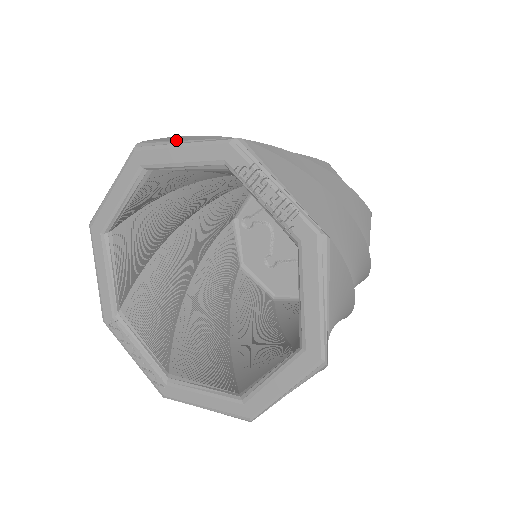
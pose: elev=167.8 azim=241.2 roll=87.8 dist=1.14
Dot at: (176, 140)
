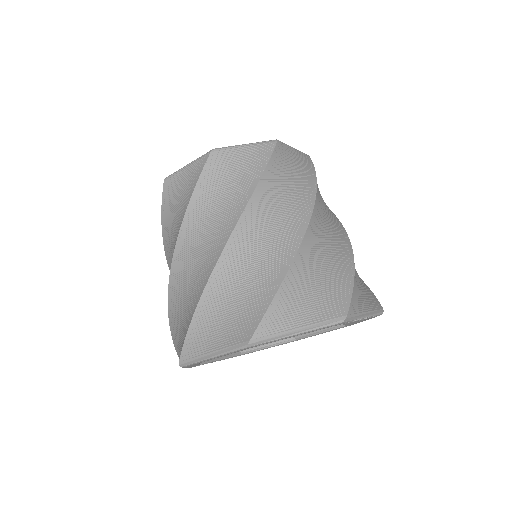
Dot at: (281, 326)
